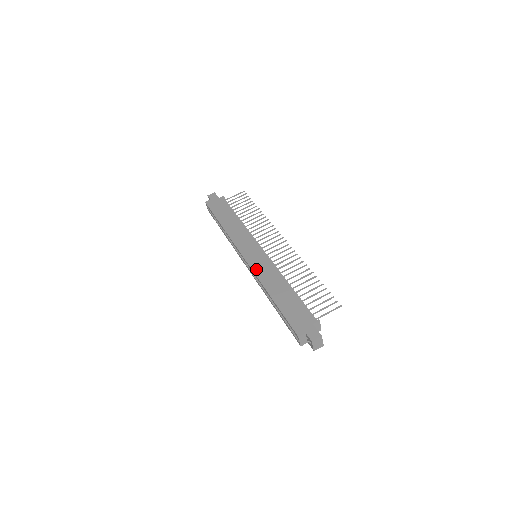
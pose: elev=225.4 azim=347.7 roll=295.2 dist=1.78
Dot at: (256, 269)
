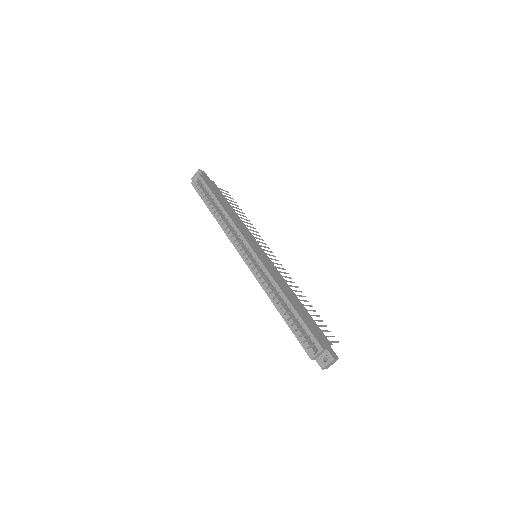
Dot at: (268, 268)
